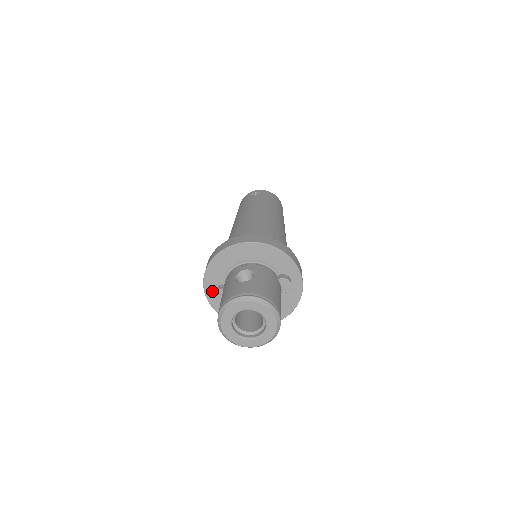
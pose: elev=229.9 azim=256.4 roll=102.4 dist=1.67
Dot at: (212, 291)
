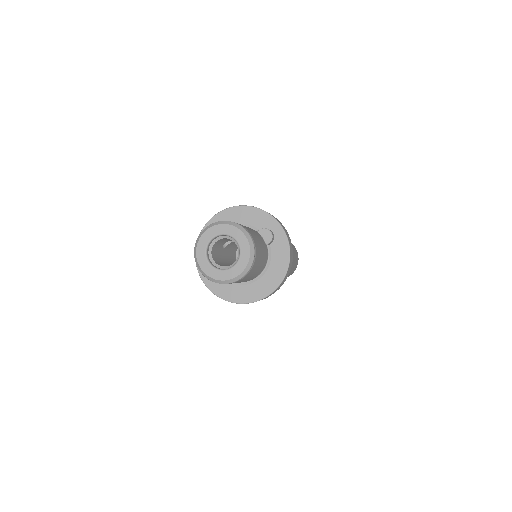
Dot at: occluded
